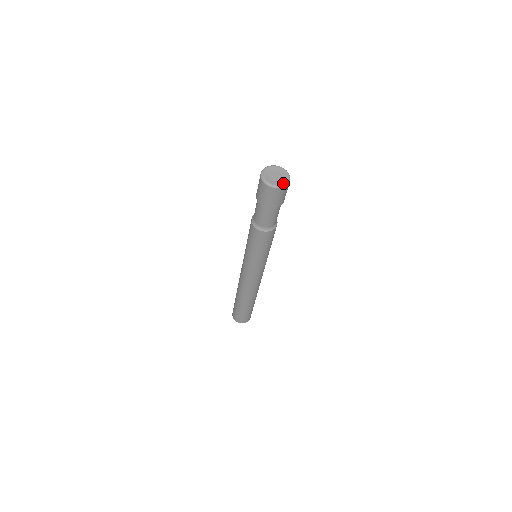
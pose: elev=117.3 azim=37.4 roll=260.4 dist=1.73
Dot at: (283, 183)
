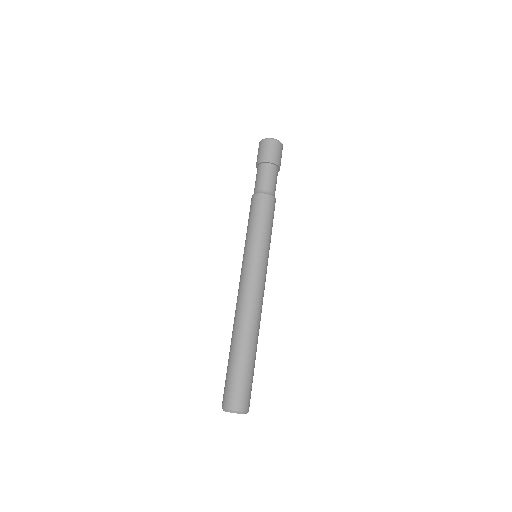
Dot at: occluded
